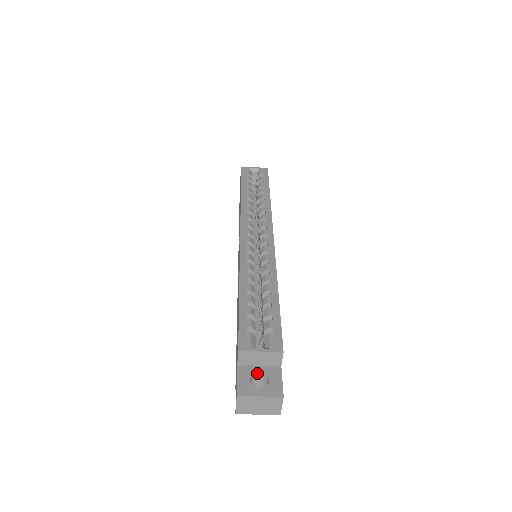
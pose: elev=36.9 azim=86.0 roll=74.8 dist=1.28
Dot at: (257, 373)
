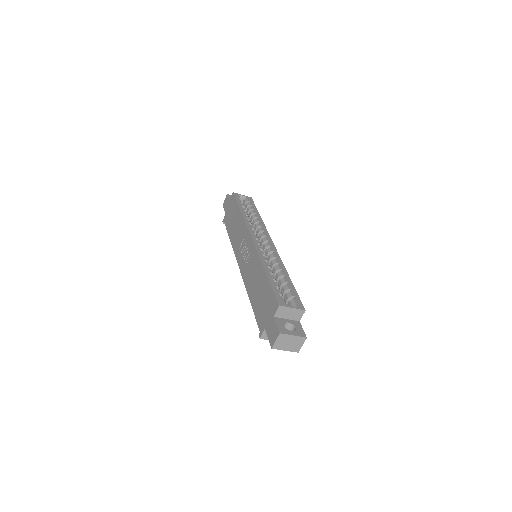
Dot at: (286, 323)
